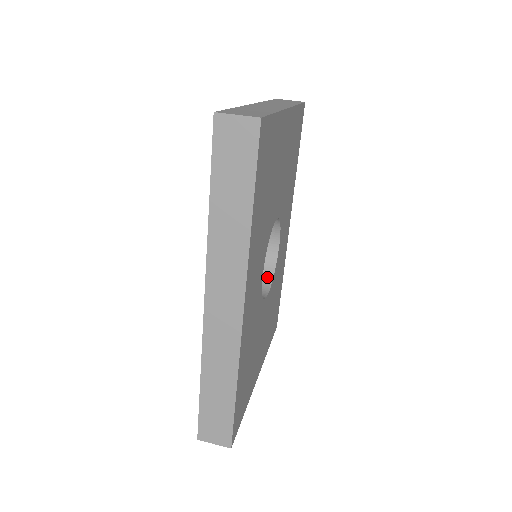
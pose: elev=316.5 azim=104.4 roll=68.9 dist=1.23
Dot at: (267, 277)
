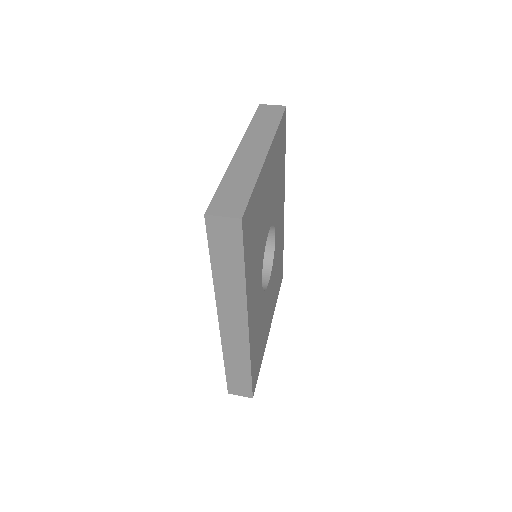
Dot at: (268, 263)
